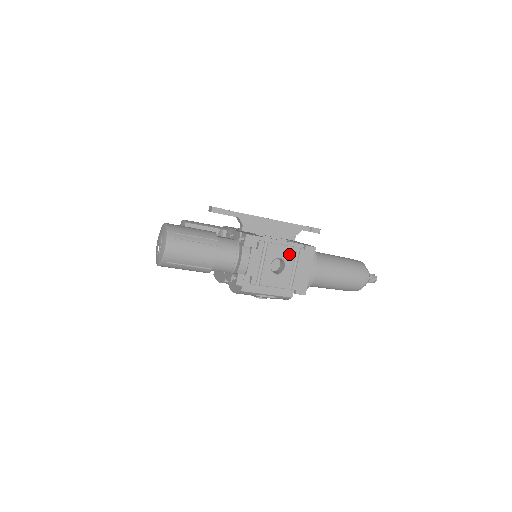
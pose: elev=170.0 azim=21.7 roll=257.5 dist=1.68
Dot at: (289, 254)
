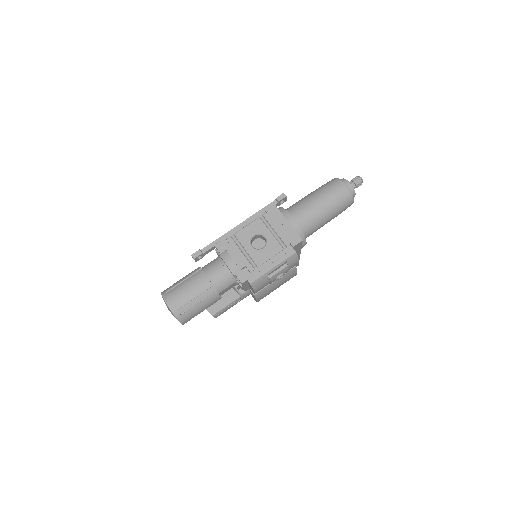
Dot at: (258, 227)
